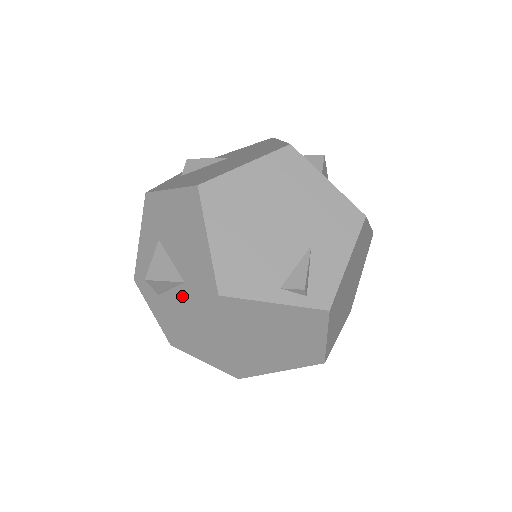
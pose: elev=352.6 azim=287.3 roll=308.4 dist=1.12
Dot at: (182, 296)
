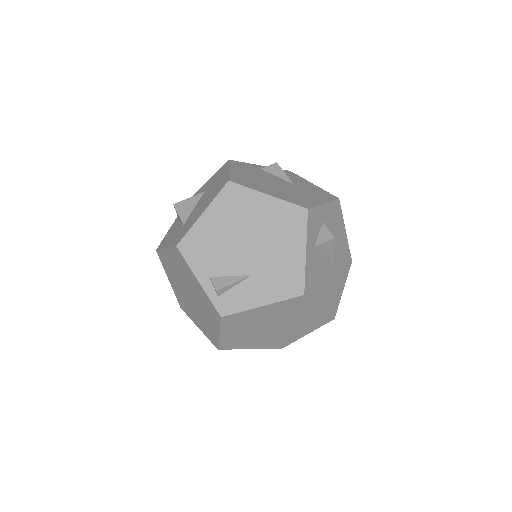
Dot at: (177, 231)
